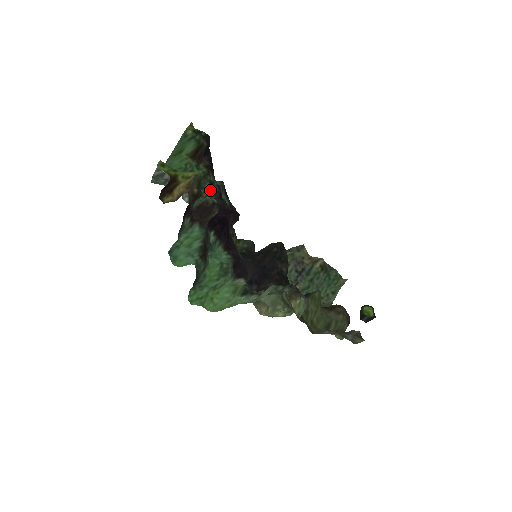
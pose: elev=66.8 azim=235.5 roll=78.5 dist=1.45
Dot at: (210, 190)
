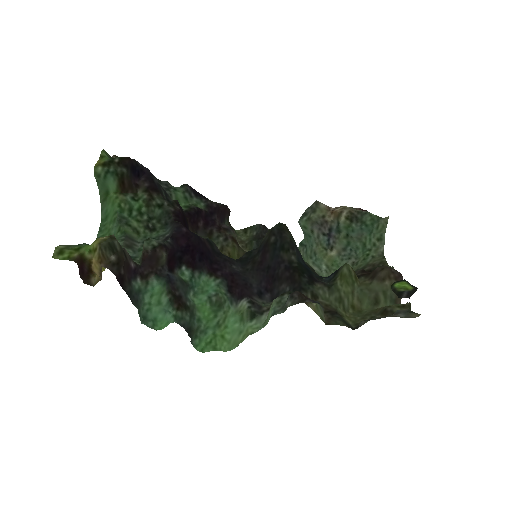
Dot at: (162, 216)
